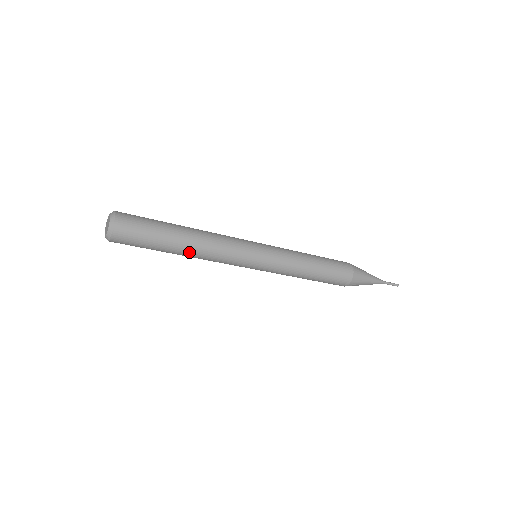
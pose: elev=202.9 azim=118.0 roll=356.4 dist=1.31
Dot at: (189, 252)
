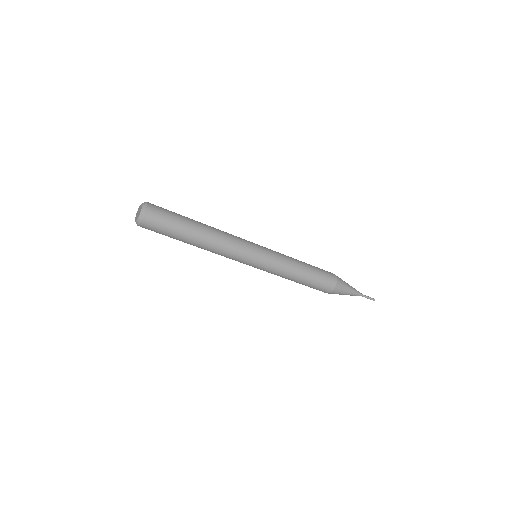
Dot at: (198, 247)
